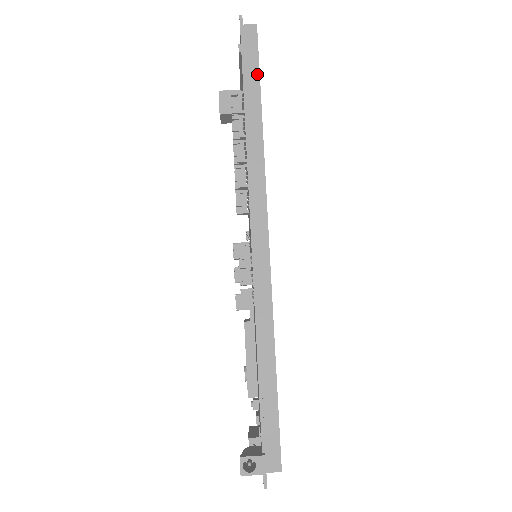
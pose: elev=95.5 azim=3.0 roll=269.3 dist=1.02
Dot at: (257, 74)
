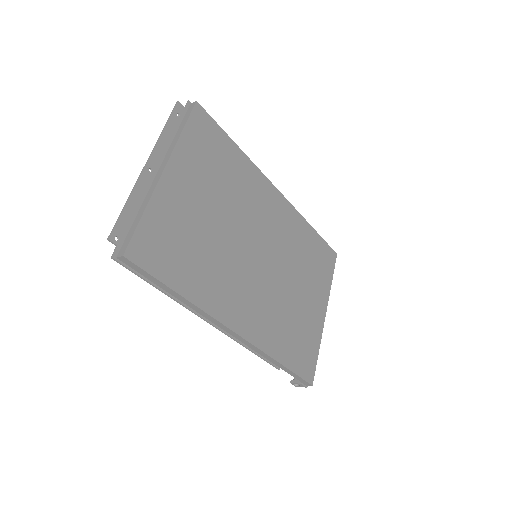
Dot at: (154, 278)
